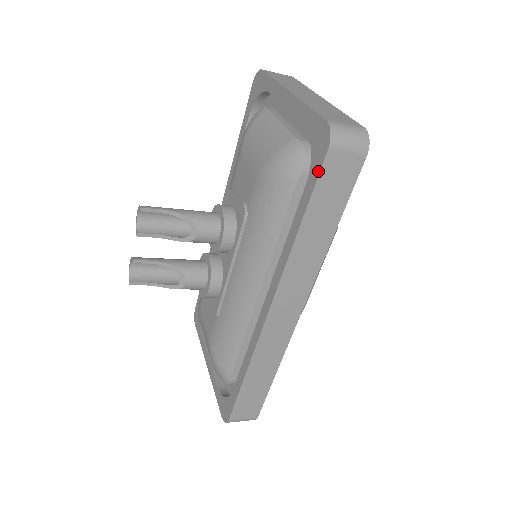
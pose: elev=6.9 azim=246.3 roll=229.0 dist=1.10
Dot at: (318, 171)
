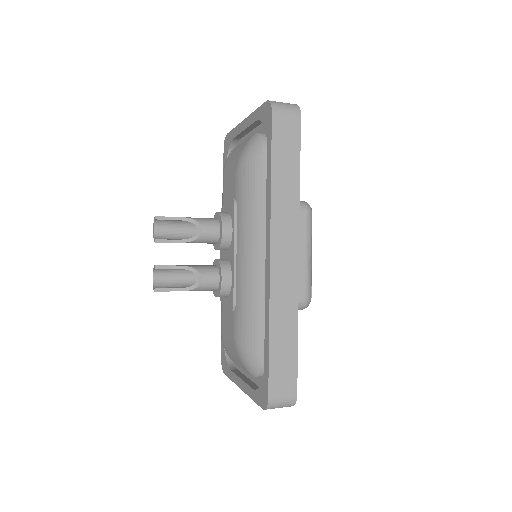
Dot at: (271, 129)
